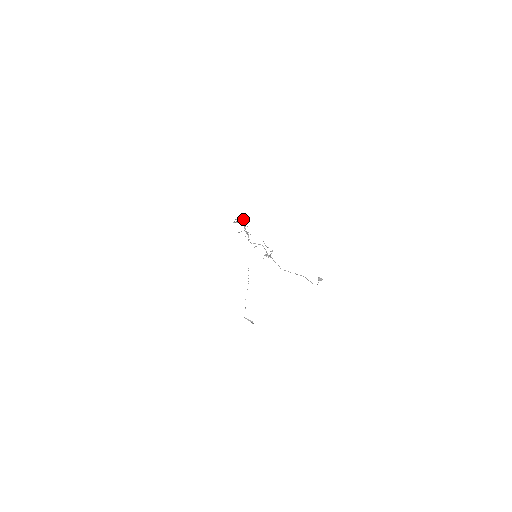
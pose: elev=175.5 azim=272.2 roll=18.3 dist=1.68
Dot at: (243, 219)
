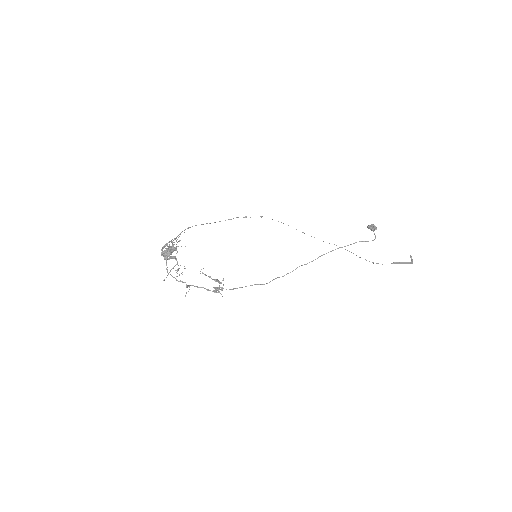
Dot at: (168, 248)
